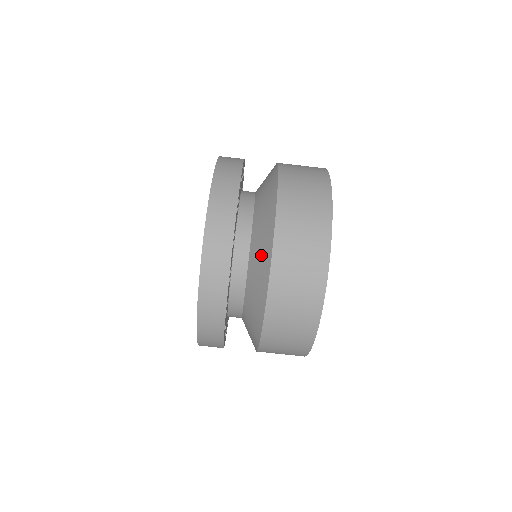
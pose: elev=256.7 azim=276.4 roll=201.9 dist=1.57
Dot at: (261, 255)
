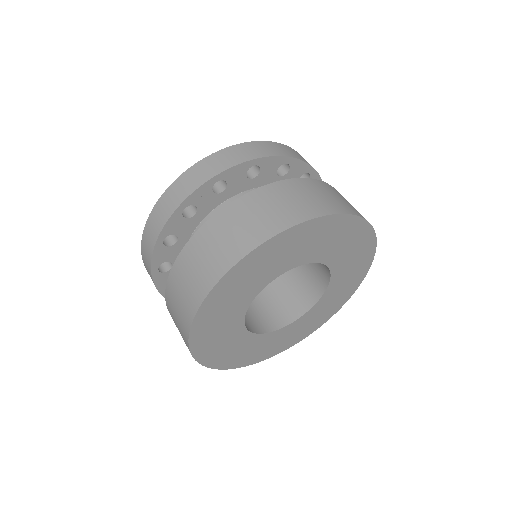
Dot at: occluded
